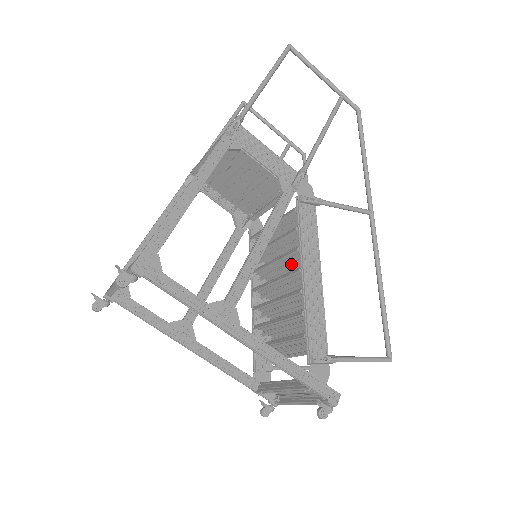
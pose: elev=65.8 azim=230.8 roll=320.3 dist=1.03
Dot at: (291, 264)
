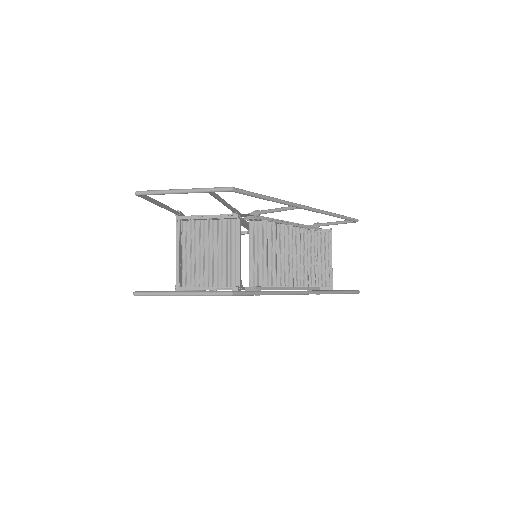
Dot at: occluded
